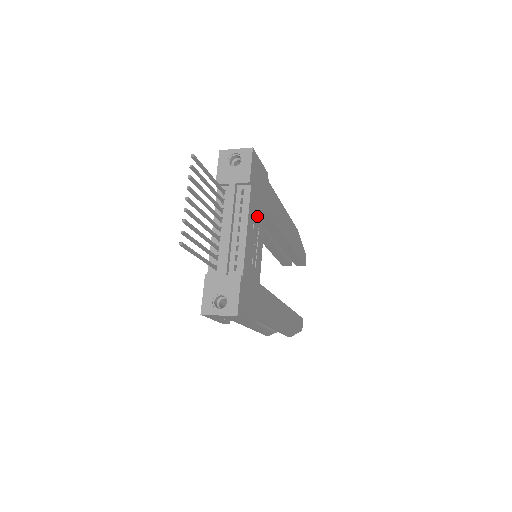
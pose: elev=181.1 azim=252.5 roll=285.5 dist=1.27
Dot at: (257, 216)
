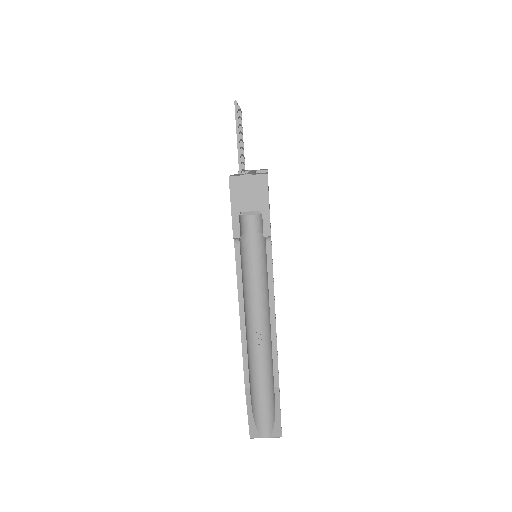
Dot at: occluded
